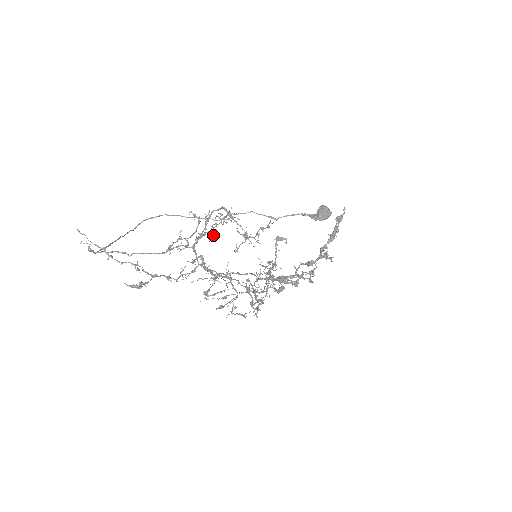
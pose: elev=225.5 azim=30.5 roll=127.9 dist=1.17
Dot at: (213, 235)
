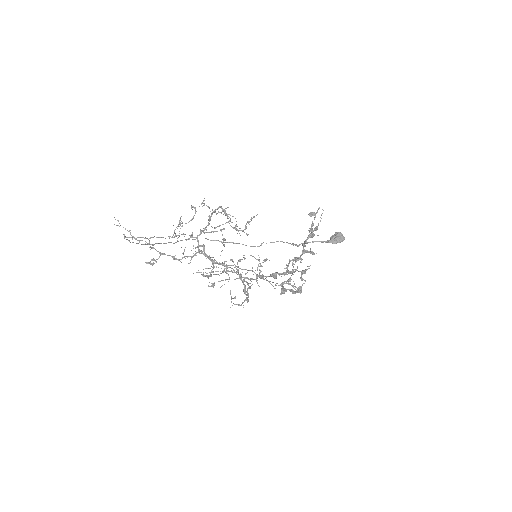
Dot at: (224, 239)
